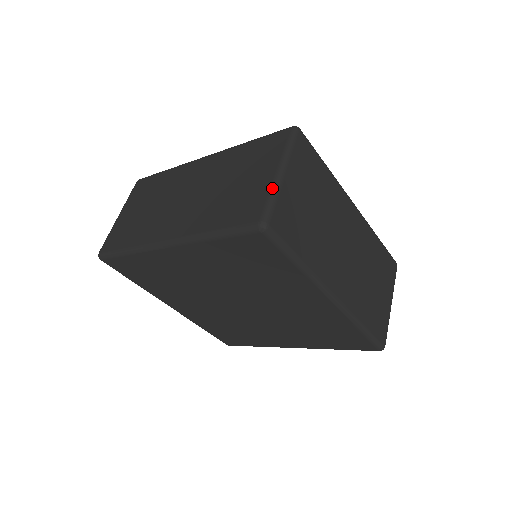
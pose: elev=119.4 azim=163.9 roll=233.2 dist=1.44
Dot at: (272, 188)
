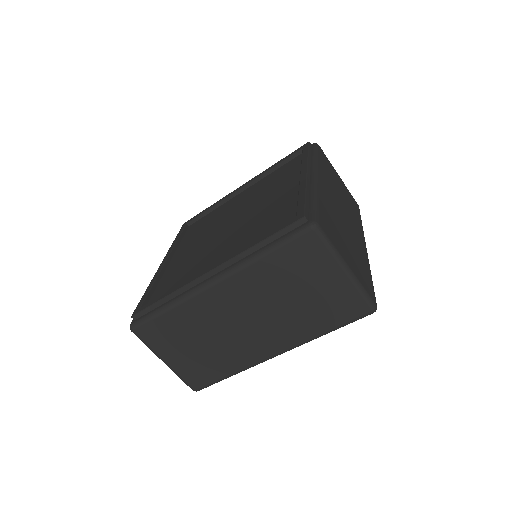
Dot at: (355, 286)
